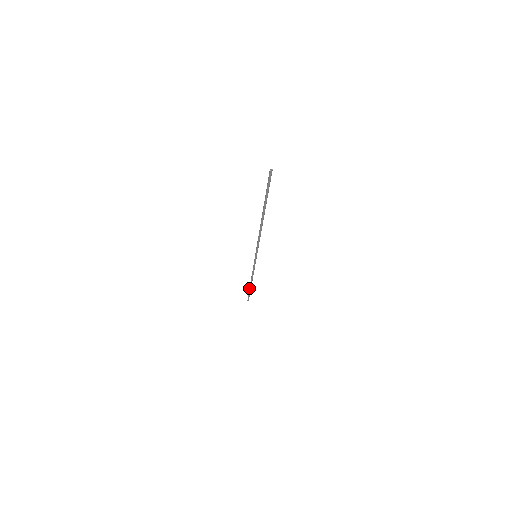
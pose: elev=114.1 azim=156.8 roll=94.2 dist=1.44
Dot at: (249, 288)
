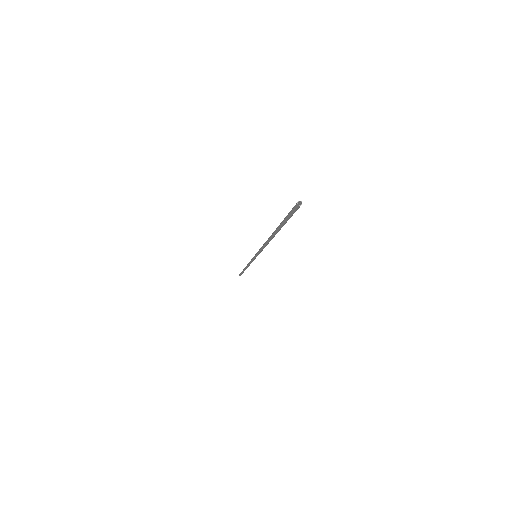
Dot at: (243, 269)
